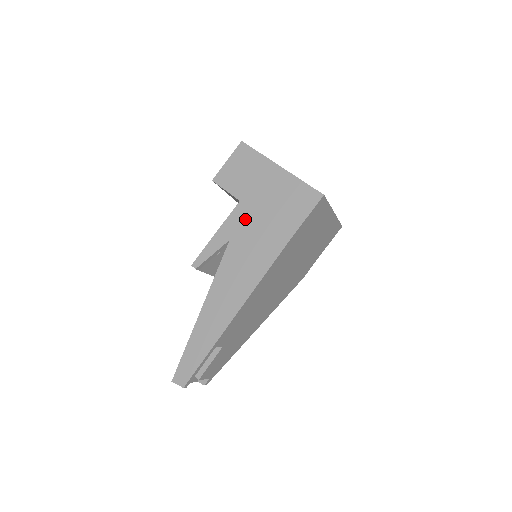
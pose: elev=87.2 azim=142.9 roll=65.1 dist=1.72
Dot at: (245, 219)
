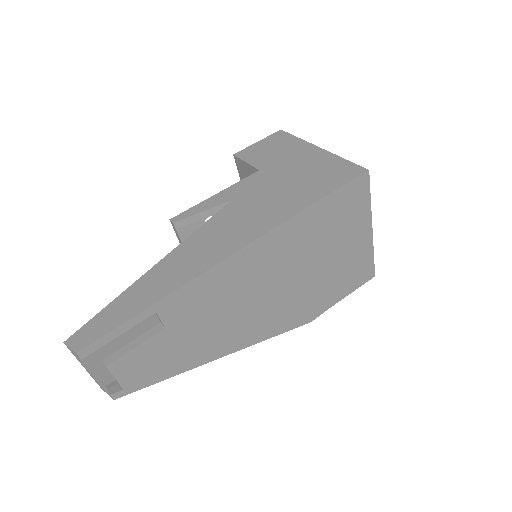
Dot at: (259, 184)
